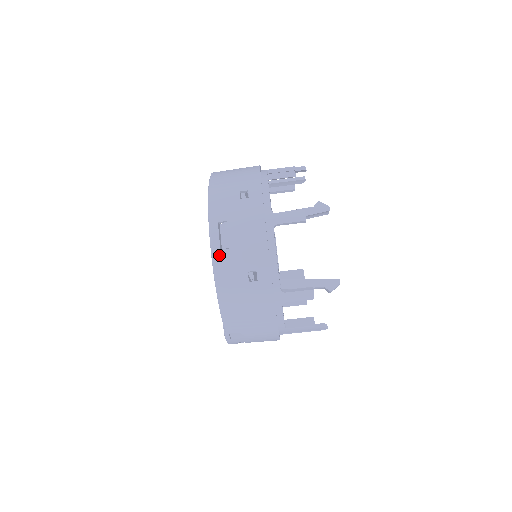
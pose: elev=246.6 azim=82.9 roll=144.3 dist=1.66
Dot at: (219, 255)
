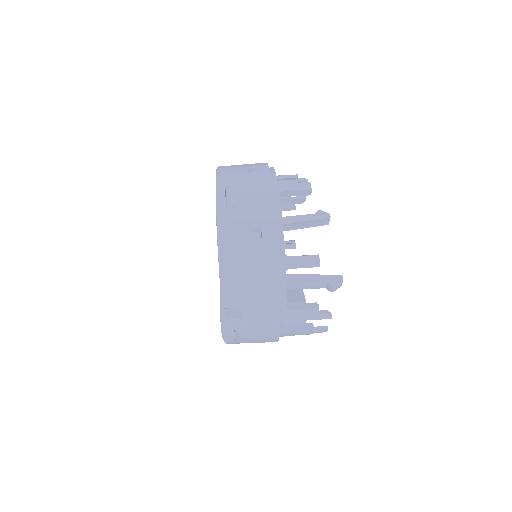
Dot at: (224, 212)
